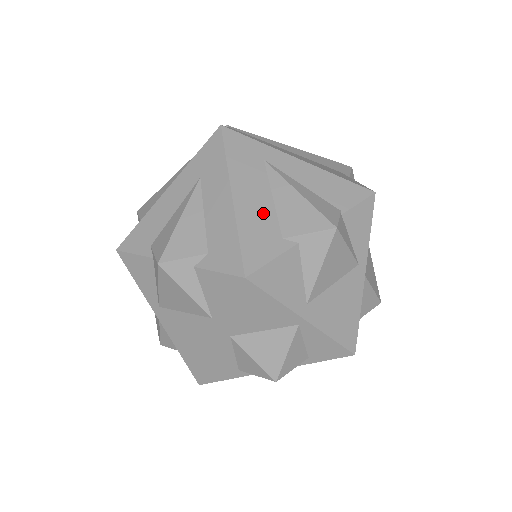
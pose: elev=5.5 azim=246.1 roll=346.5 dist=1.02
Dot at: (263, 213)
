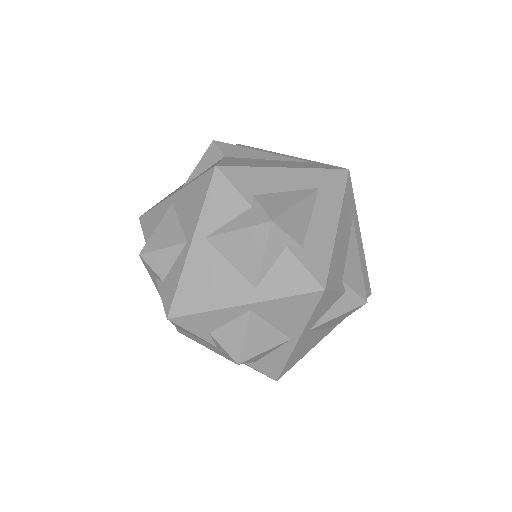
Dot at: (343, 254)
